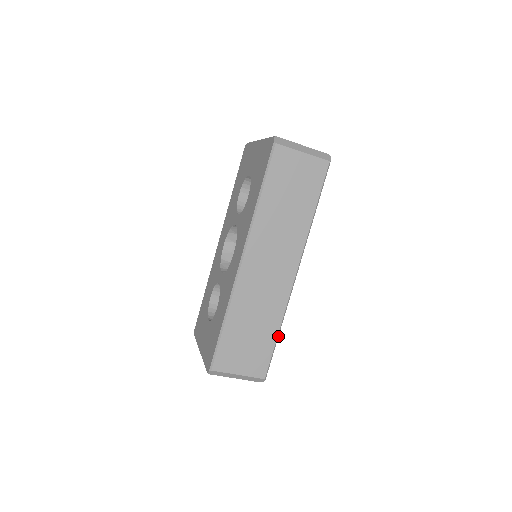
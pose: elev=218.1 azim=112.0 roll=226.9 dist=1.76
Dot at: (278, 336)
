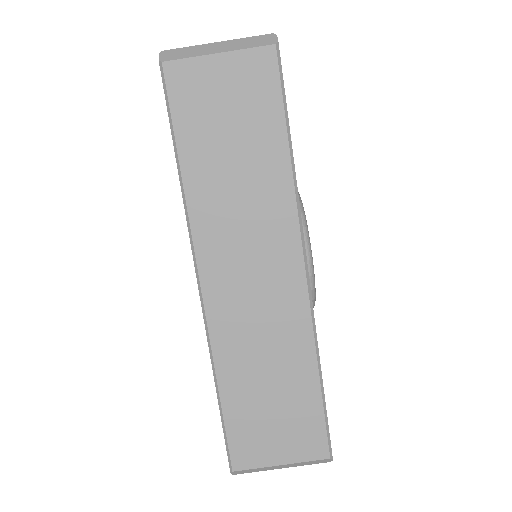
Dot at: (322, 382)
